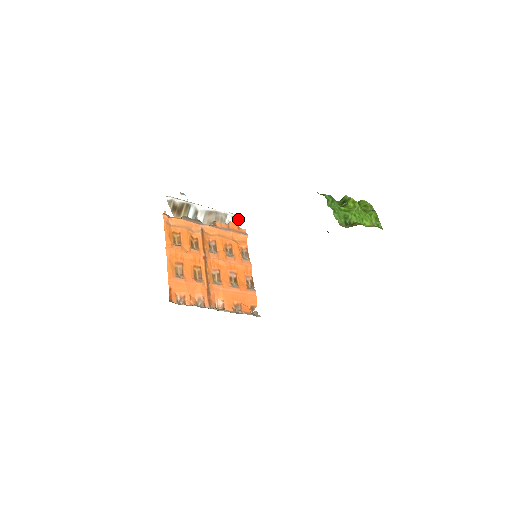
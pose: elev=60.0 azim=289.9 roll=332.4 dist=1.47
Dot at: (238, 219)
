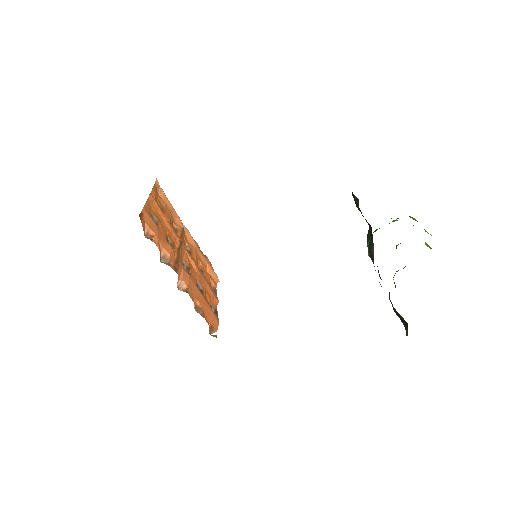
Dot at: occluded
